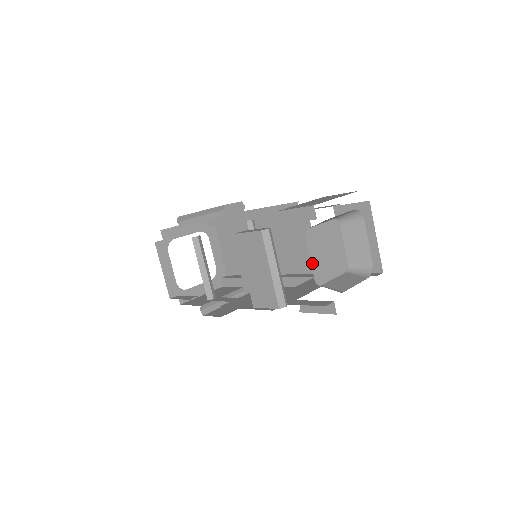
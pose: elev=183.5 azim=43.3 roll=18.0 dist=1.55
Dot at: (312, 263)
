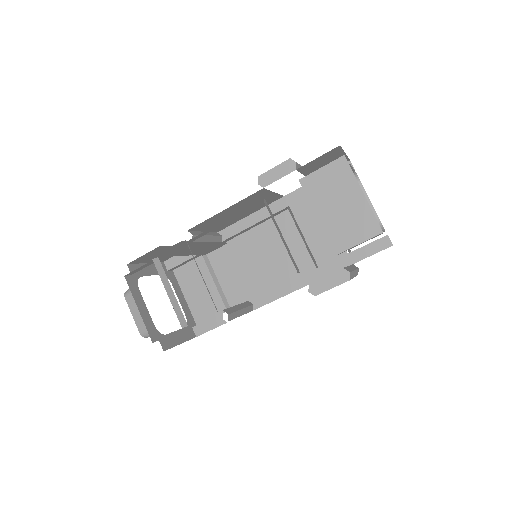
Dot at: occluded
